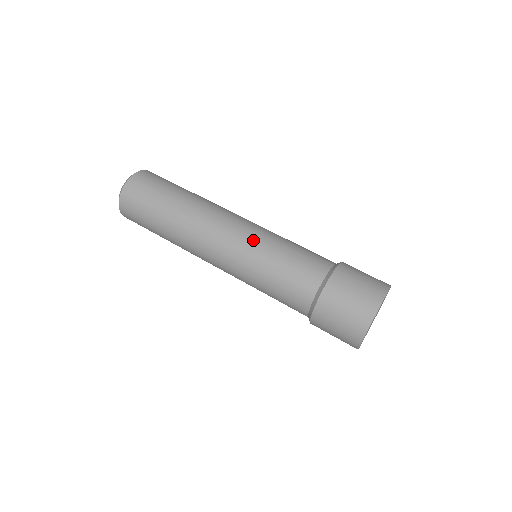
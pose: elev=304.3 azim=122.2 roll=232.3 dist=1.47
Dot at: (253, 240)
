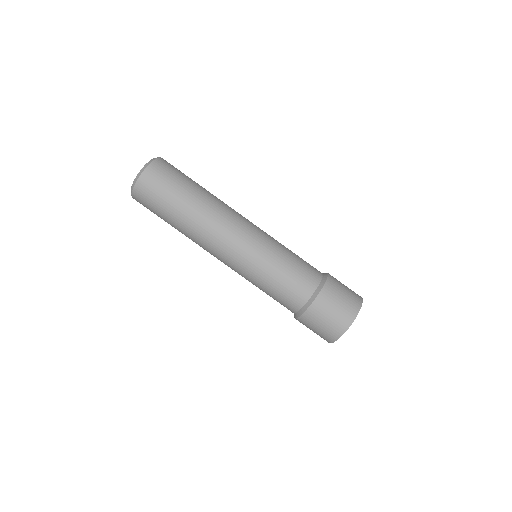
Dot at: (247, 267)
